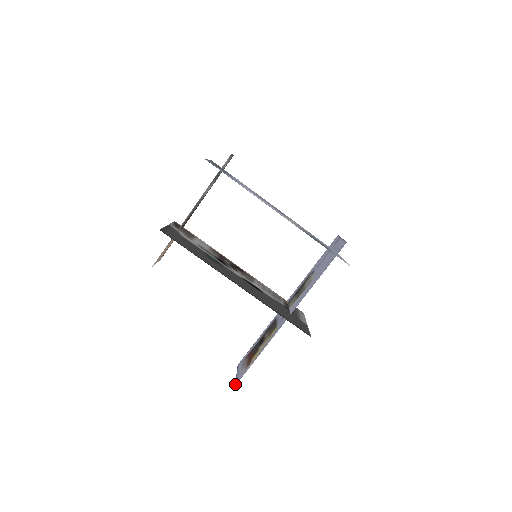
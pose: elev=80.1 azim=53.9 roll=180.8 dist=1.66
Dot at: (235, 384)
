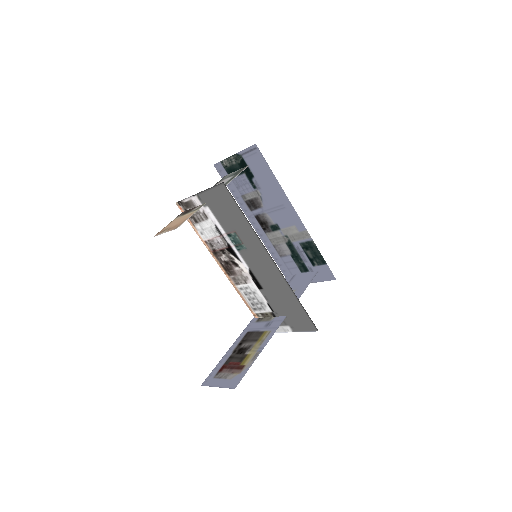
Dot at: (232, 388)
